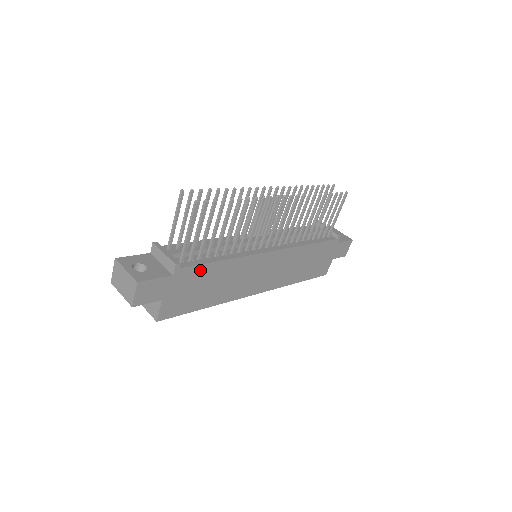
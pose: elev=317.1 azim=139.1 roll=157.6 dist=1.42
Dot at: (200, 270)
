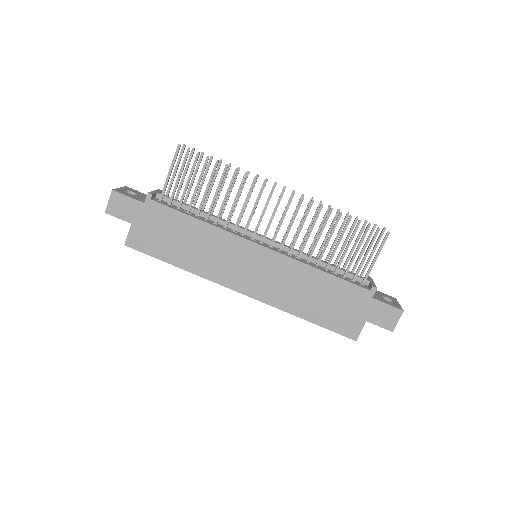
Dot at: (172, 215)
